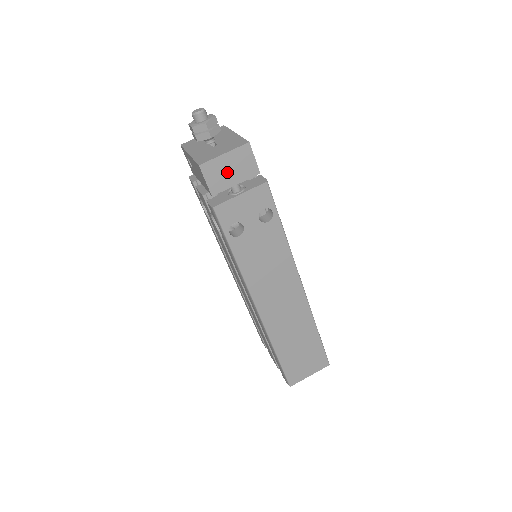
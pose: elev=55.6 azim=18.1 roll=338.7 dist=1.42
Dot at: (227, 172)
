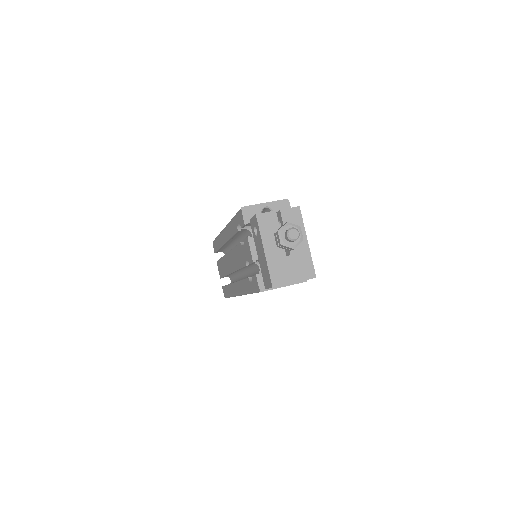
Dot at: occluded
